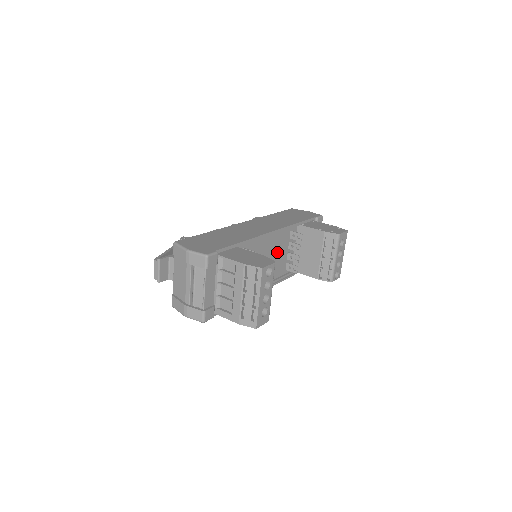
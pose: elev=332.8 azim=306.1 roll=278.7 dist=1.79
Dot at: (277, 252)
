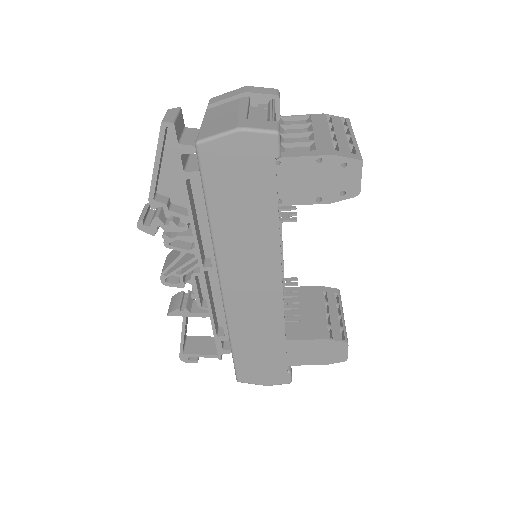
Dot at: occluded
